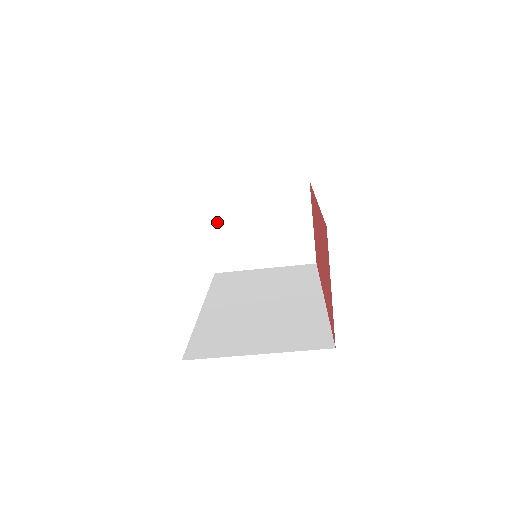
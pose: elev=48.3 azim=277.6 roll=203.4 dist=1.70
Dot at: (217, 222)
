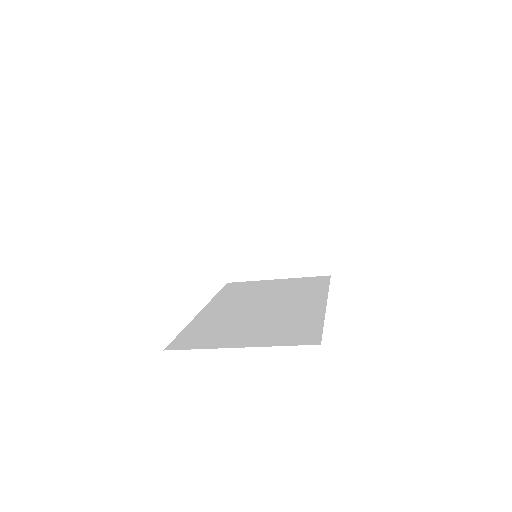
Dot at: (230, 230)
